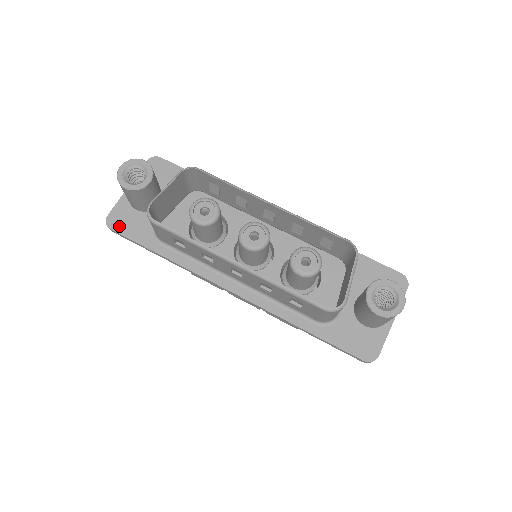
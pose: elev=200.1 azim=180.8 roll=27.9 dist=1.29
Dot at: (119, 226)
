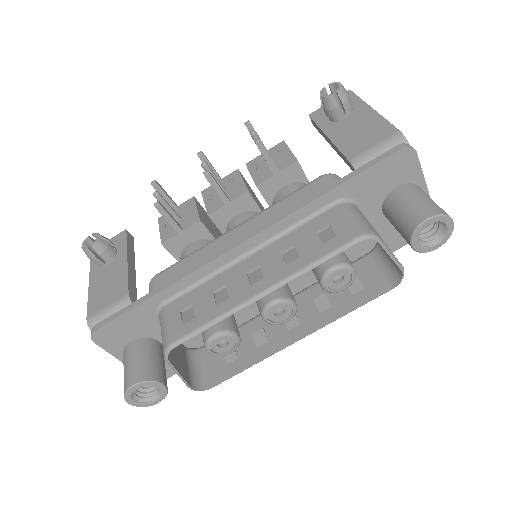
Dot at: (166, 374)
